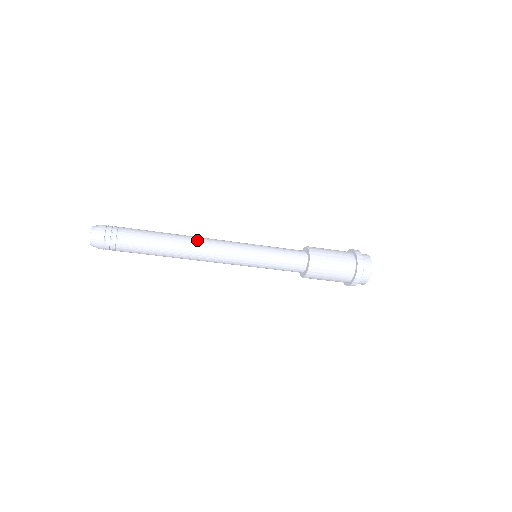
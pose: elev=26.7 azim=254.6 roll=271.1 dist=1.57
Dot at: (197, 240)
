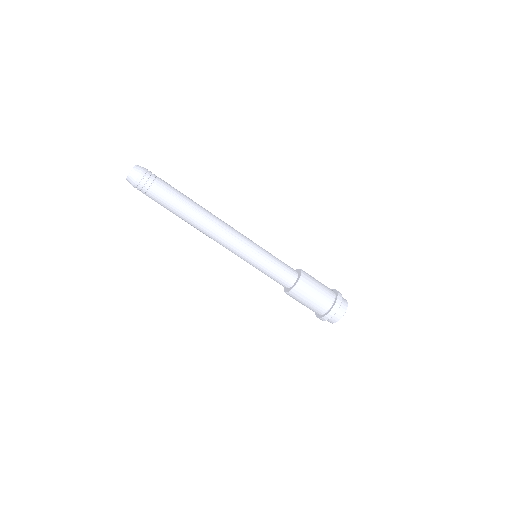
Dot at: occluded
